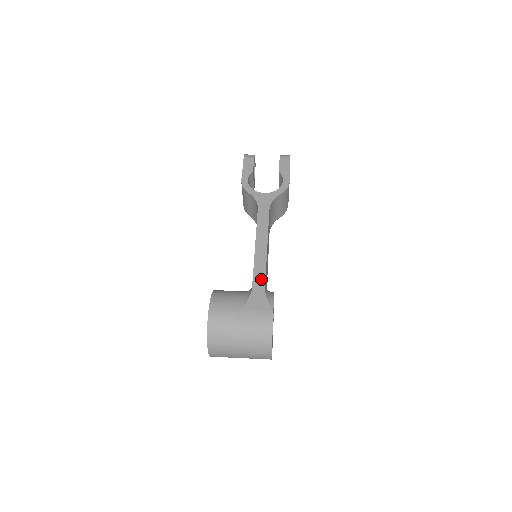
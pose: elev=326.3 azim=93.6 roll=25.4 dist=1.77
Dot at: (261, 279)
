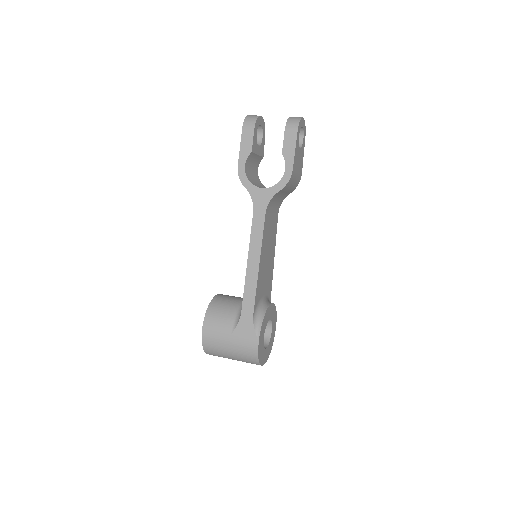
Dot at: (250, 304)
